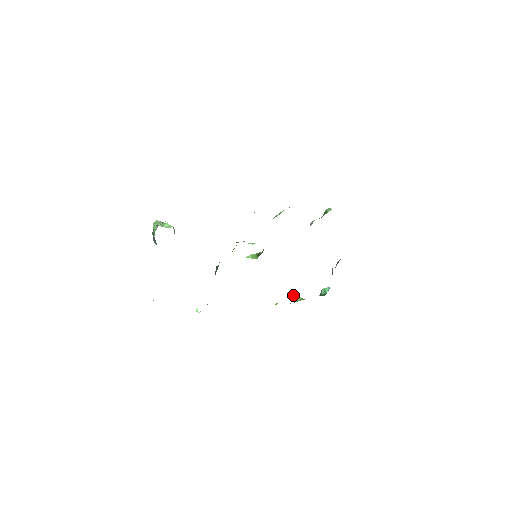
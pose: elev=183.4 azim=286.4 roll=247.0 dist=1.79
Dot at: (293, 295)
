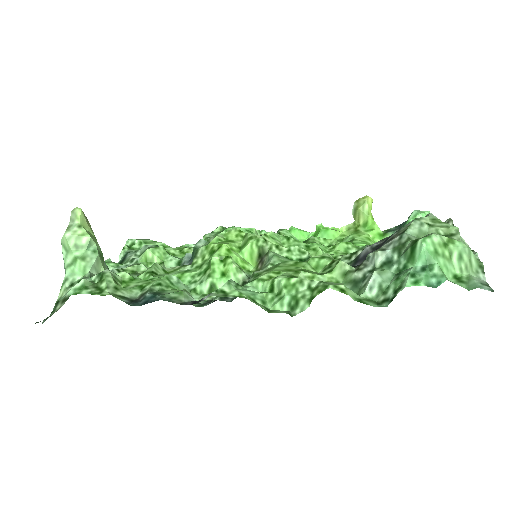
Dot at: (358, 205)
